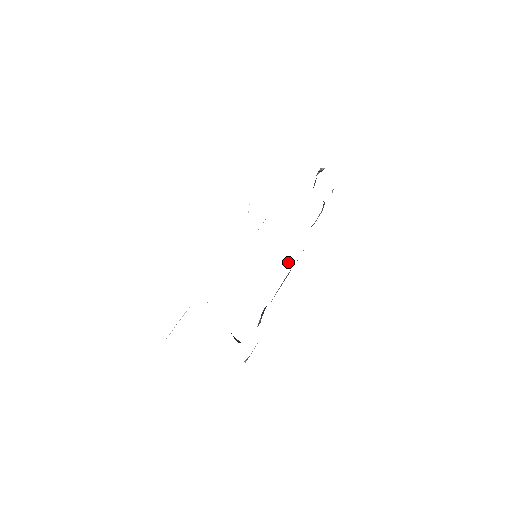
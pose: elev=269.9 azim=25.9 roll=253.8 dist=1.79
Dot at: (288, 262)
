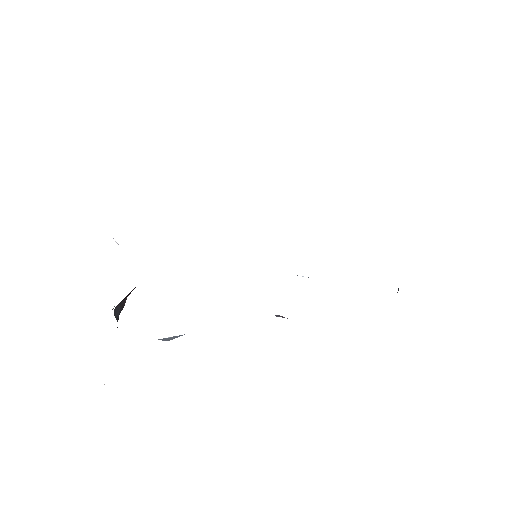
Dot at: occluded
